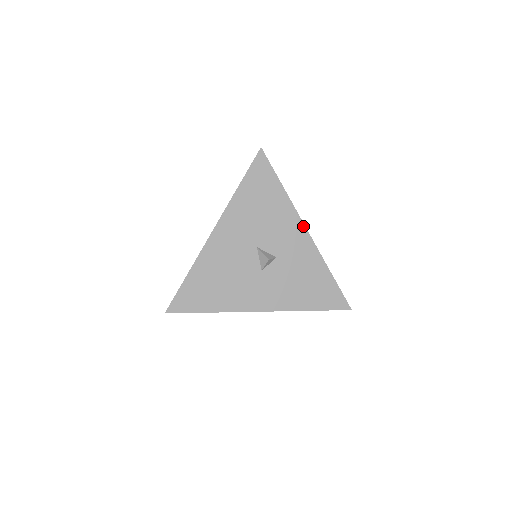
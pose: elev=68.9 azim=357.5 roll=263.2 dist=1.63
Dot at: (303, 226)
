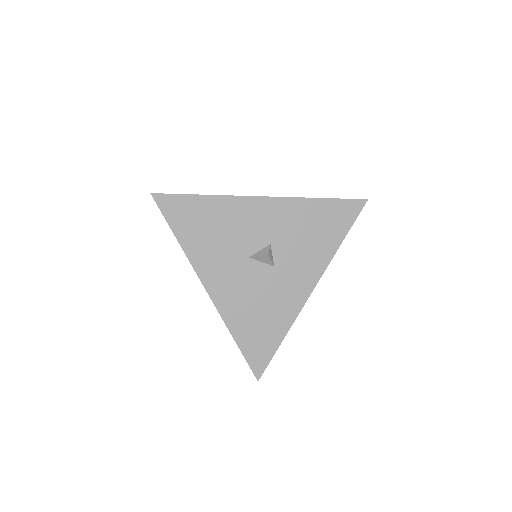
Dot at: (256, 198)
